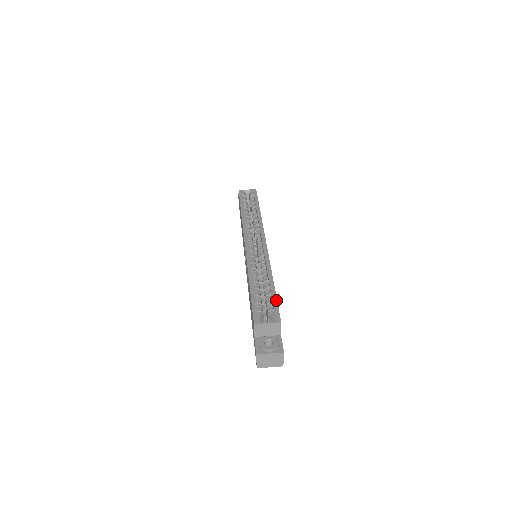
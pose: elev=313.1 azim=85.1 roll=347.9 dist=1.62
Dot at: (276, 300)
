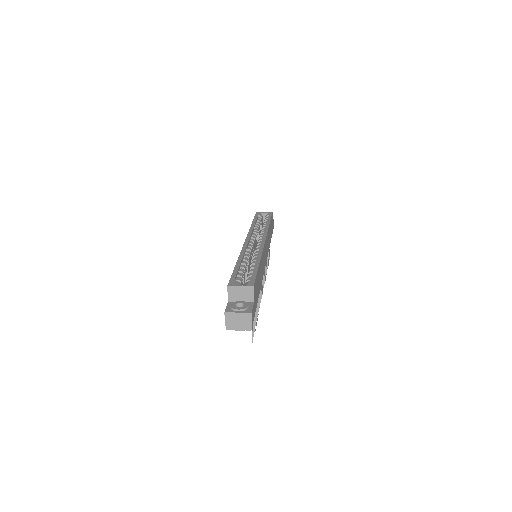
Dot at: (256, 273)
